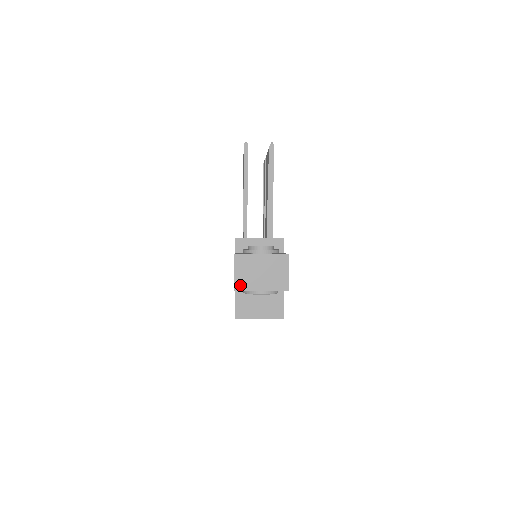
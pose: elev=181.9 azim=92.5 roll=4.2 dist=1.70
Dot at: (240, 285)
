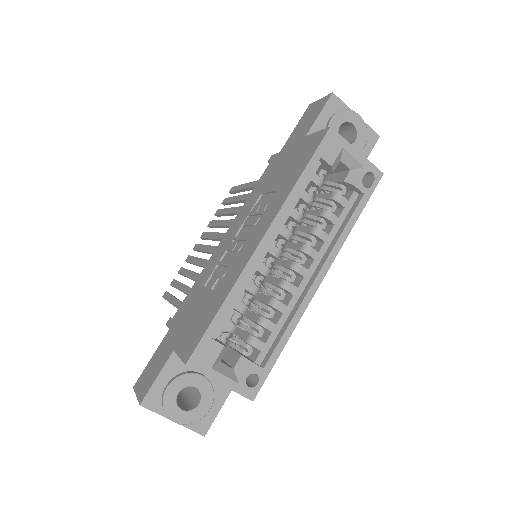
Dot at: occluded
